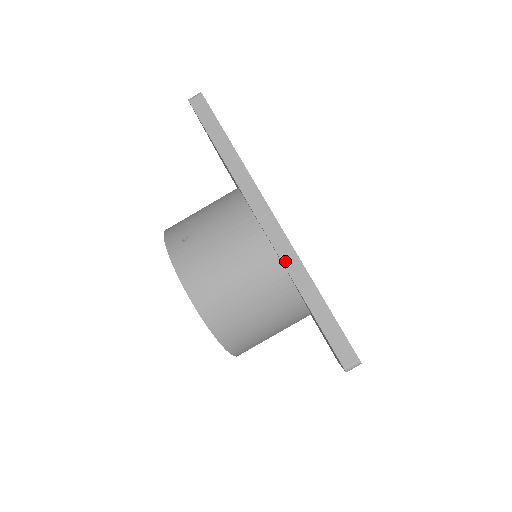
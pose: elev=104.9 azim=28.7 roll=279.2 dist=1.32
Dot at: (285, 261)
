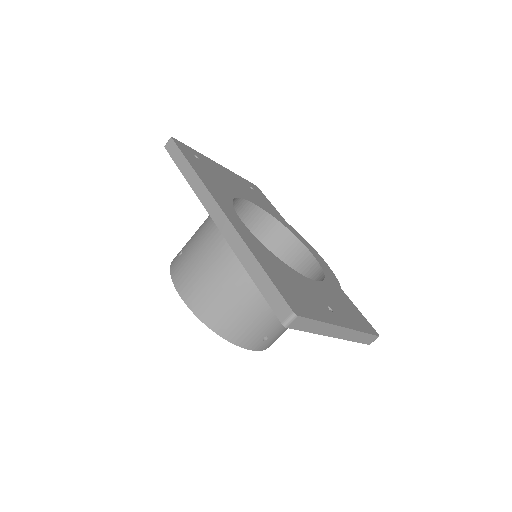
Dot at: (230, 242)
